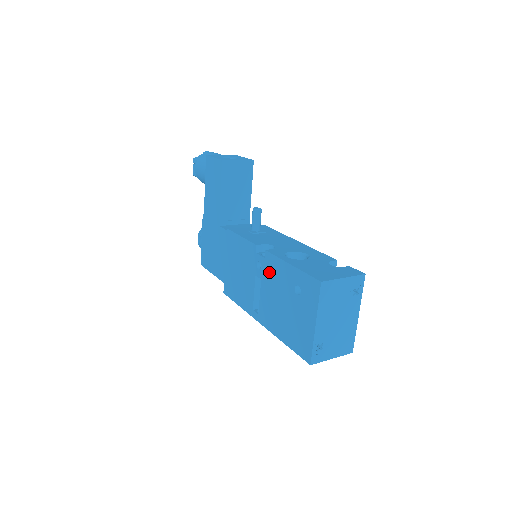
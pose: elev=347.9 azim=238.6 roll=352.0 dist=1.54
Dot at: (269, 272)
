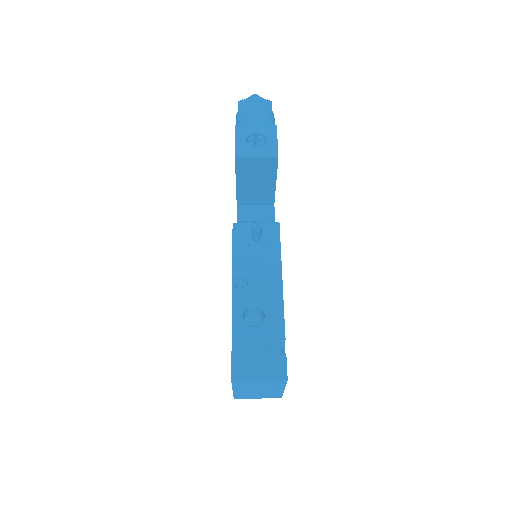
Dot at: occluded
